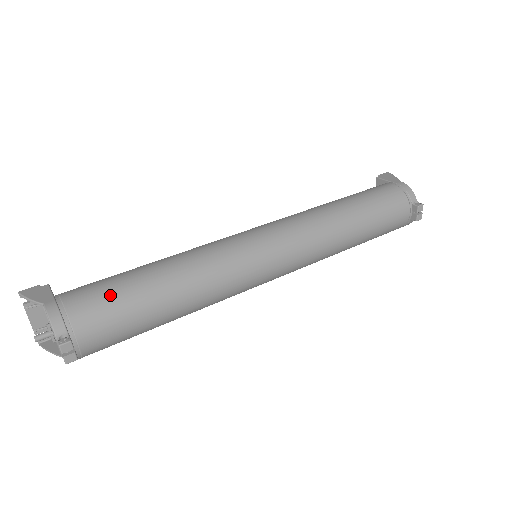
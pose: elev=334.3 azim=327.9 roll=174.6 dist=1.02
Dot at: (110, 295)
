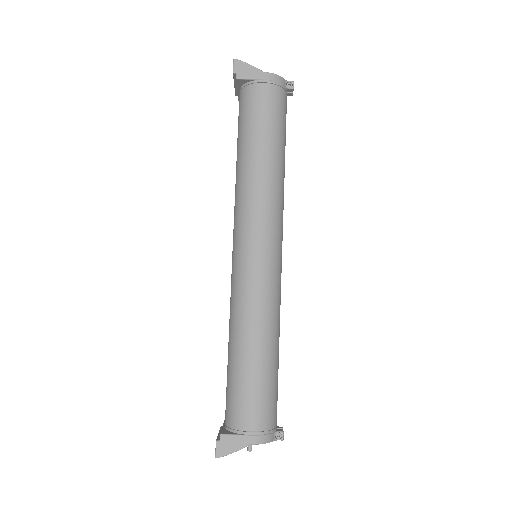
Dot at: (266, 396)
